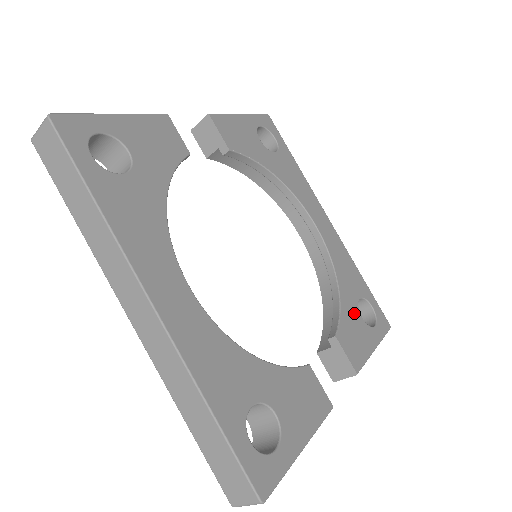
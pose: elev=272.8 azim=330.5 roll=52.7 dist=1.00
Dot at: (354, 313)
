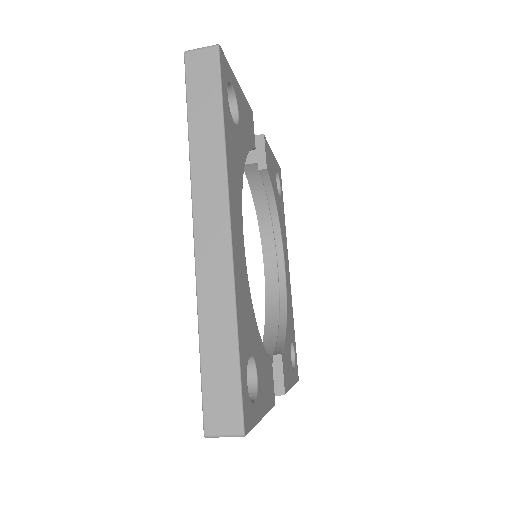
Dot at: (289, 349)
